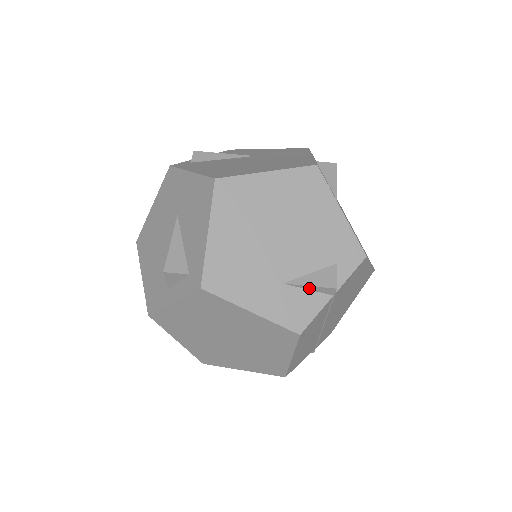
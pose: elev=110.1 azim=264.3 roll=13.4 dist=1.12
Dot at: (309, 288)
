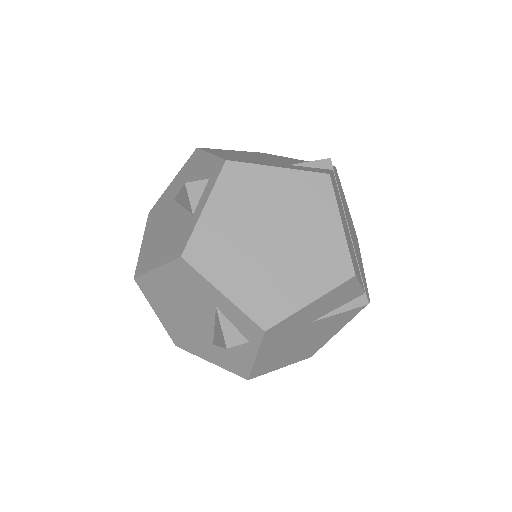
Dot at: (311, 165)
